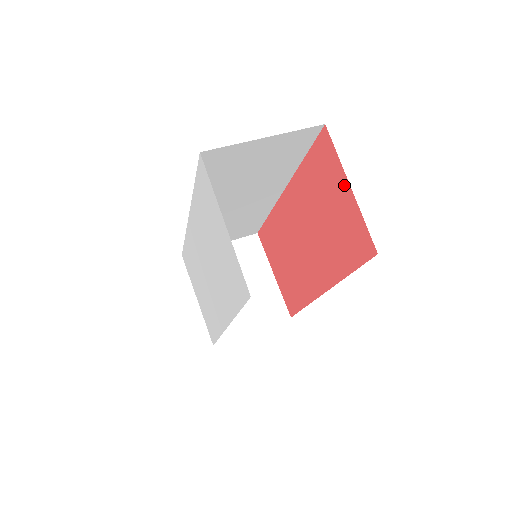
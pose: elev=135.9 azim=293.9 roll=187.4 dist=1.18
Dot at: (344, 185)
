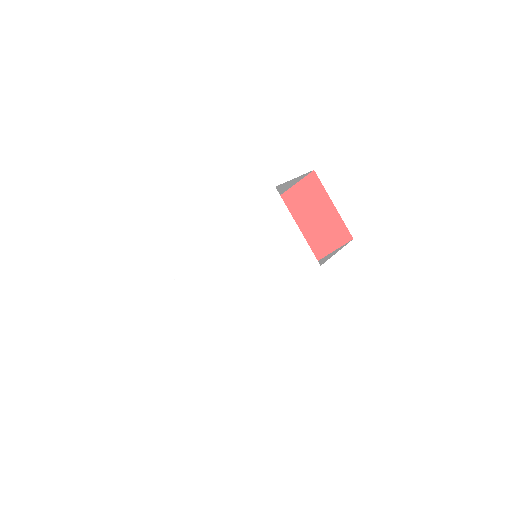
Dot at: (328, 204)
